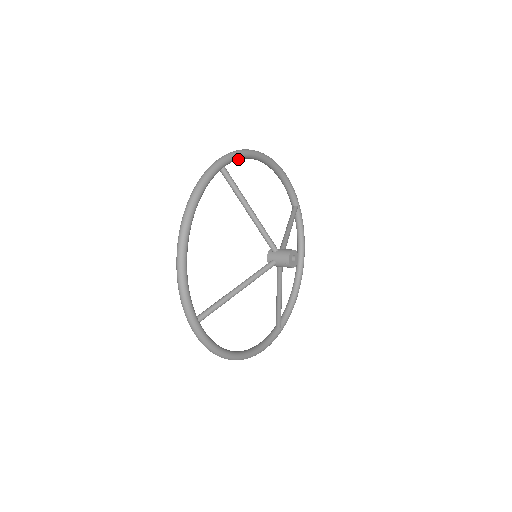
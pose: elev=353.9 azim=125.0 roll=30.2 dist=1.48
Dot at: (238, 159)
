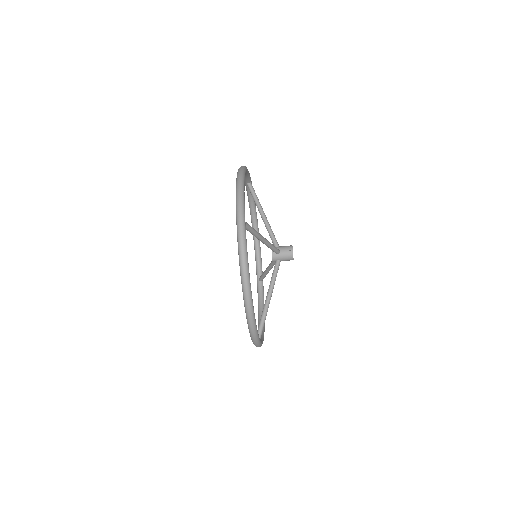
Dot at: occluded
